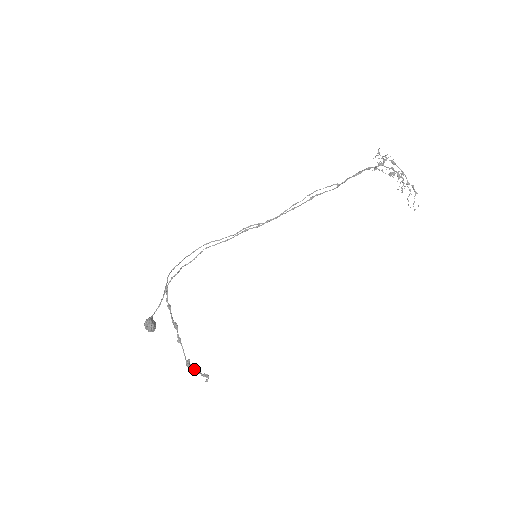
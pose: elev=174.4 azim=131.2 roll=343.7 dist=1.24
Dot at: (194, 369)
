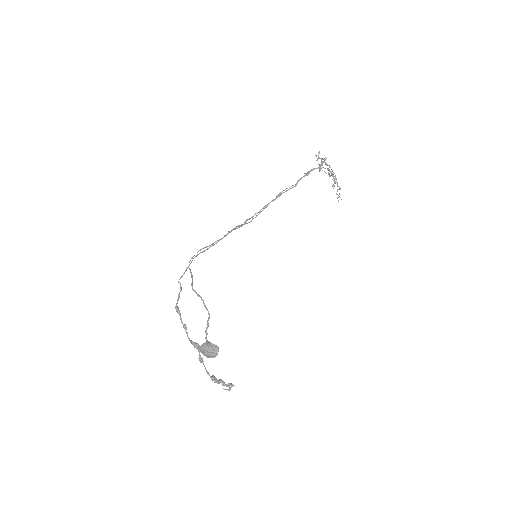
Dot at: (222, 383)
